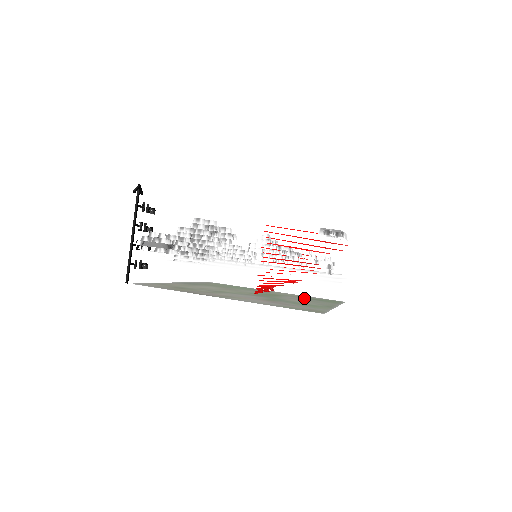
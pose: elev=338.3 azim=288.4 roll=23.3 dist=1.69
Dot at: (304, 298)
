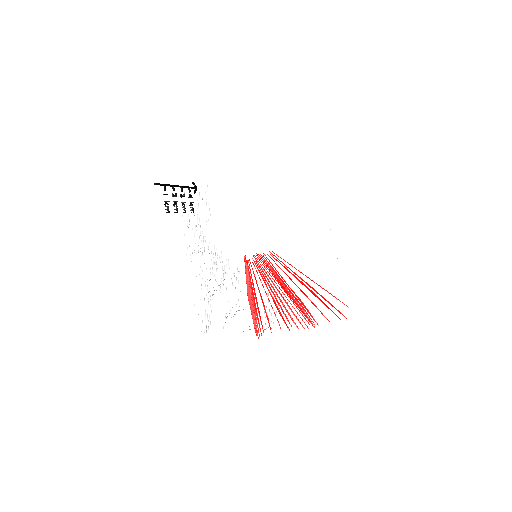
Dot at: occluded
